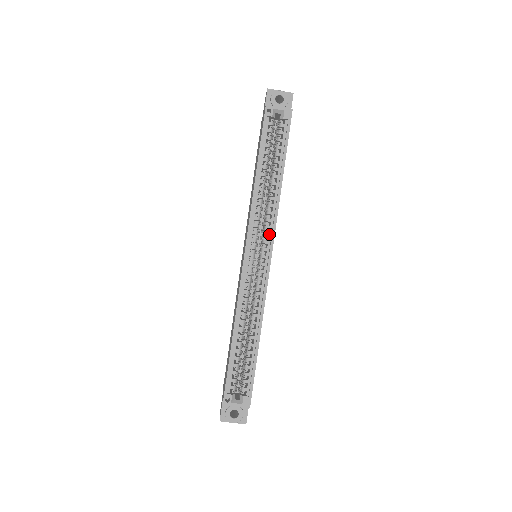
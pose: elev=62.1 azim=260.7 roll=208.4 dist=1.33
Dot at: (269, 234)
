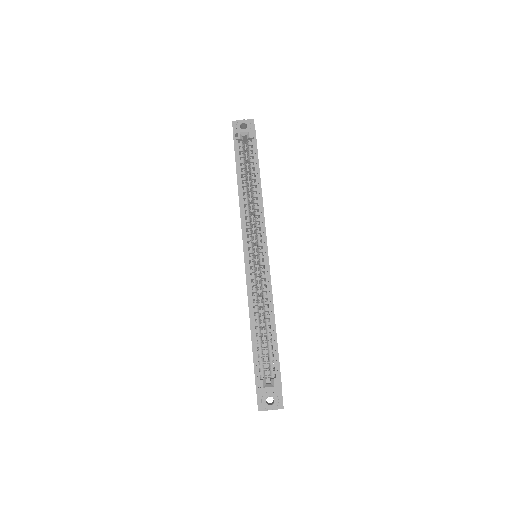
Dot at: (261, 231)
